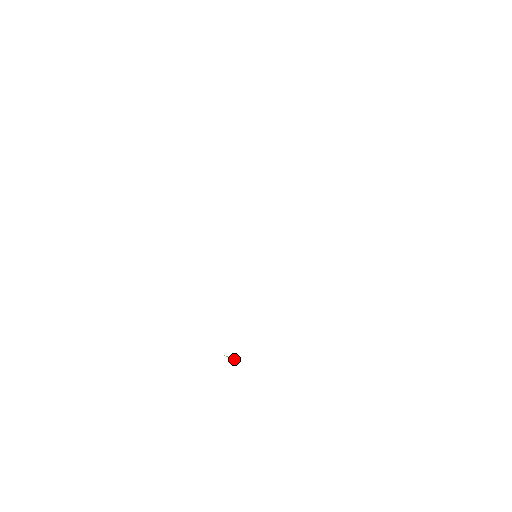
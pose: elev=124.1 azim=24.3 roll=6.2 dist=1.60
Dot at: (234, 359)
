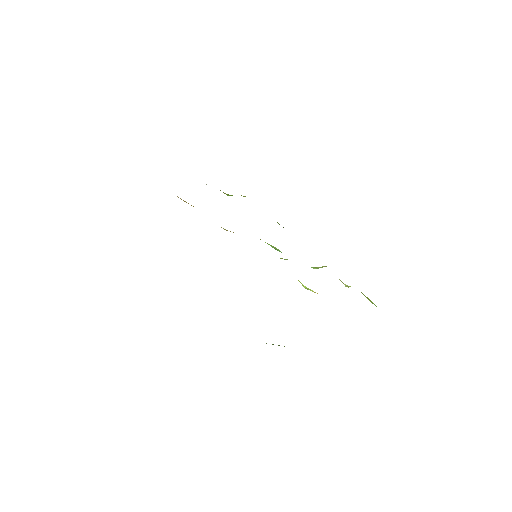
Dot at: (279, 345)
